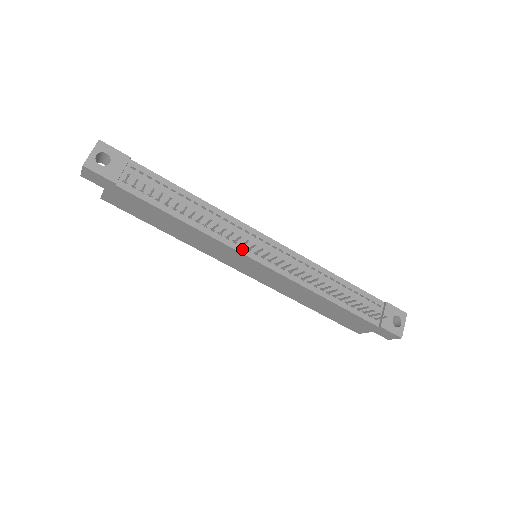
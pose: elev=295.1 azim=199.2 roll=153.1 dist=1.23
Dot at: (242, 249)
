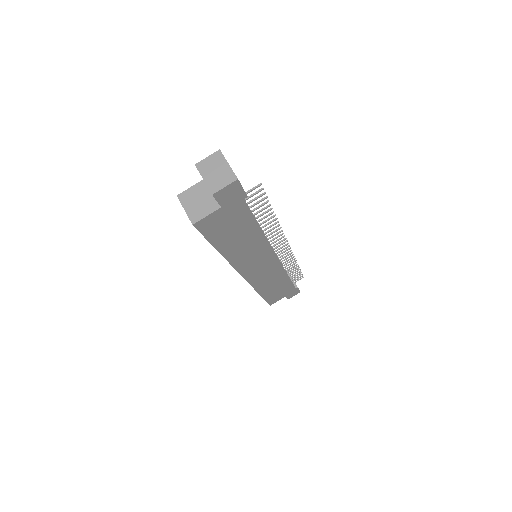
Dot at: (272, 247)
